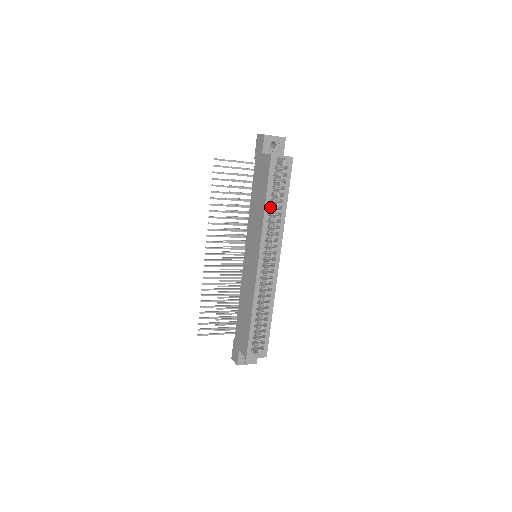
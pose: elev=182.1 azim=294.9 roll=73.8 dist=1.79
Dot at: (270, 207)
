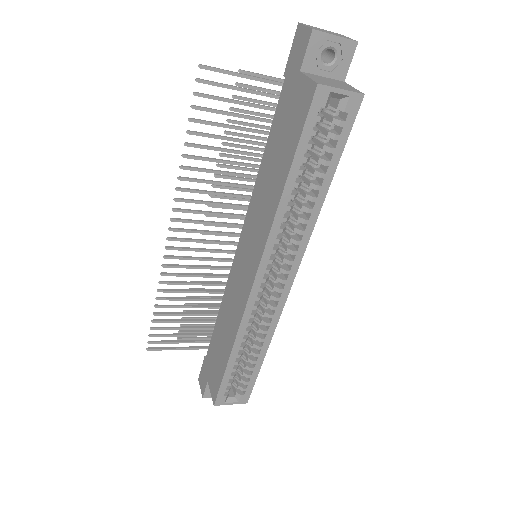
Dot at: occluded
